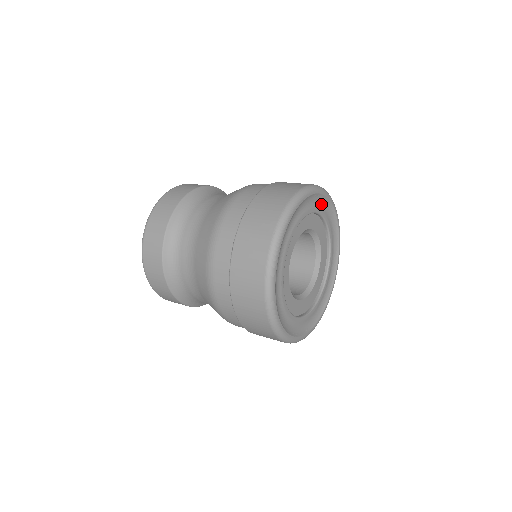
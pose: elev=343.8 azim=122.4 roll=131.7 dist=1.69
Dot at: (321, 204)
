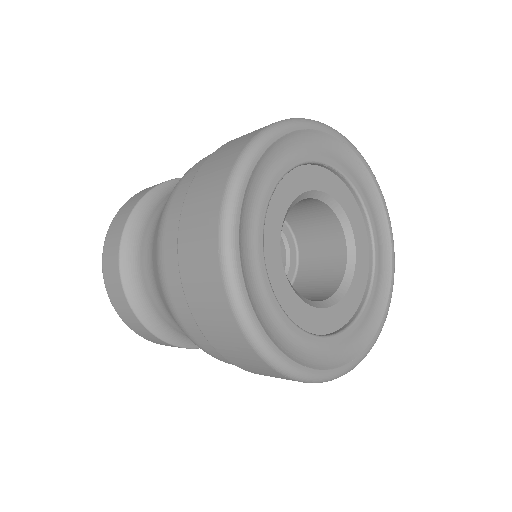
Dot at: (363, 185)
